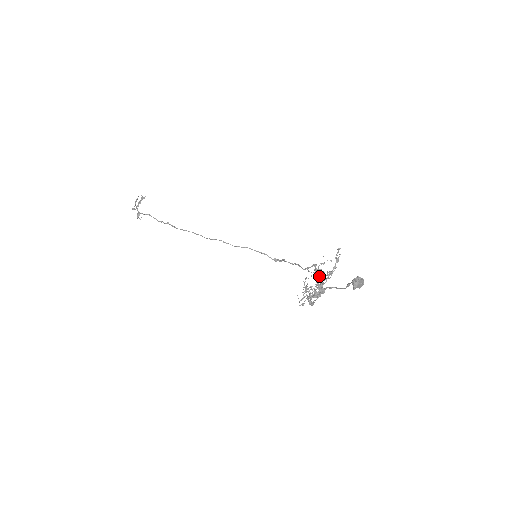
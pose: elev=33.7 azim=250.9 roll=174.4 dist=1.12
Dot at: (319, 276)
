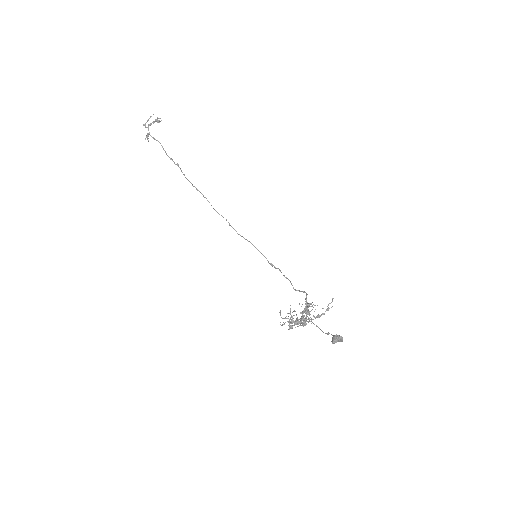
Dot at: (306, 309)
